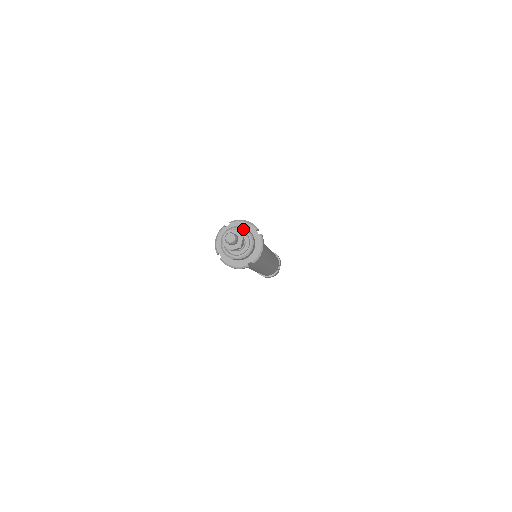
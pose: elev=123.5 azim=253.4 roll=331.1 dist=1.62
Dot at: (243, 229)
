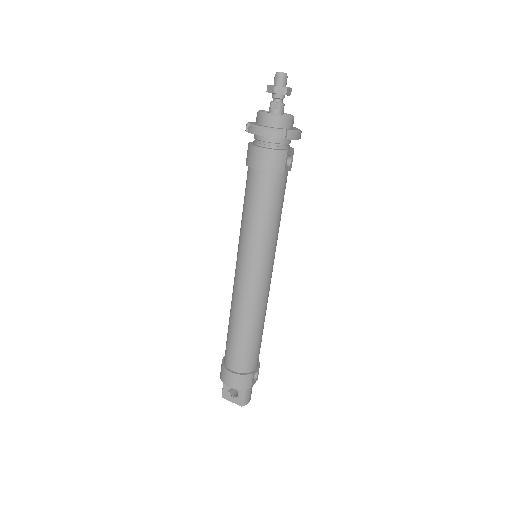
Dot at: (285, 113)
